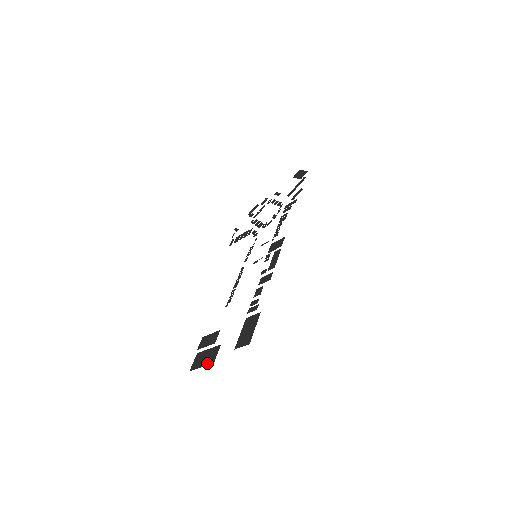
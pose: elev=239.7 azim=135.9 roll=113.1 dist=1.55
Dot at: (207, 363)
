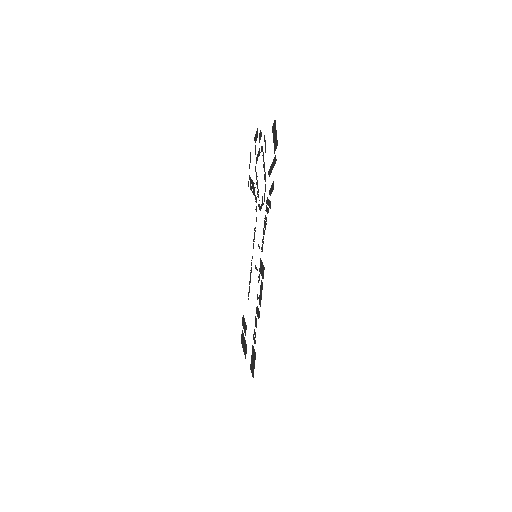
Dot at: (244, 353)
